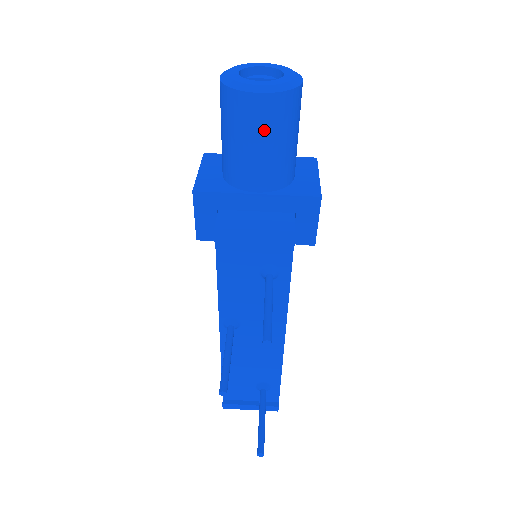
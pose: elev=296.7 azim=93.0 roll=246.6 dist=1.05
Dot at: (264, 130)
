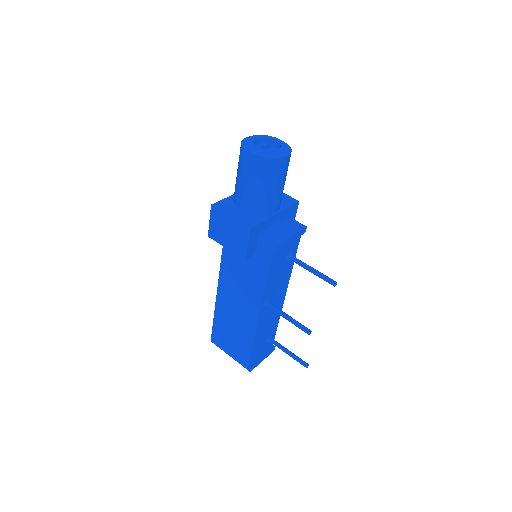
Dot at: (284, 175)
